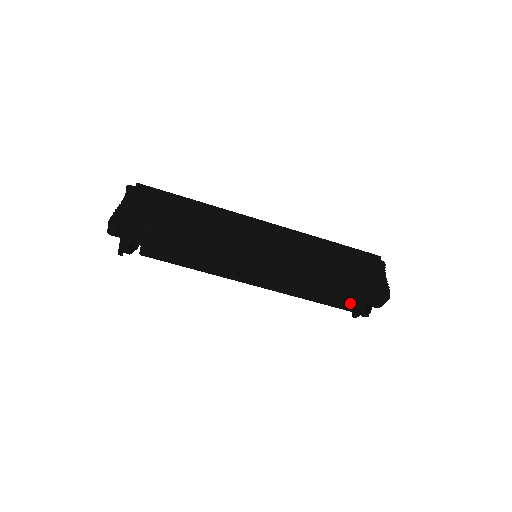
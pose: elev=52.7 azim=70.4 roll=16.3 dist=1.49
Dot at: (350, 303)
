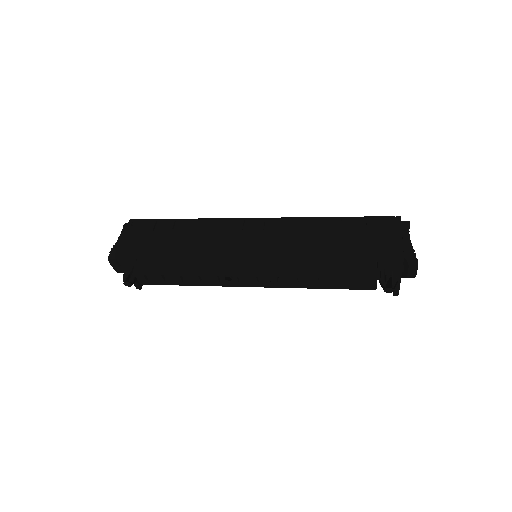
Dot at: occluded
